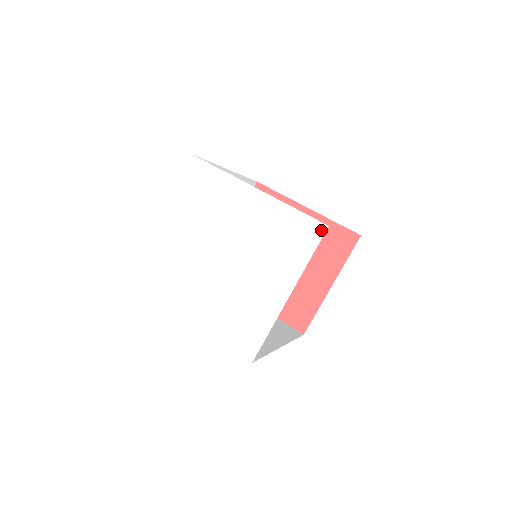
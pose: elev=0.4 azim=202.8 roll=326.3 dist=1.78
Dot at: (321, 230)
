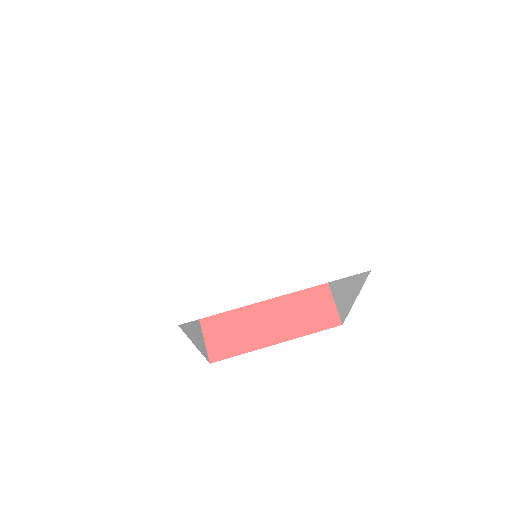
Dot at: (312, 132)
